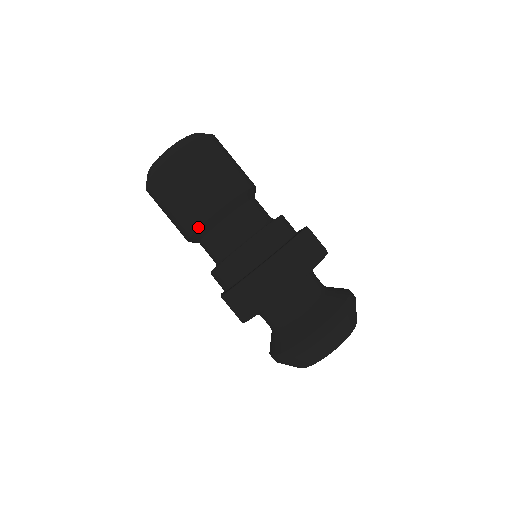
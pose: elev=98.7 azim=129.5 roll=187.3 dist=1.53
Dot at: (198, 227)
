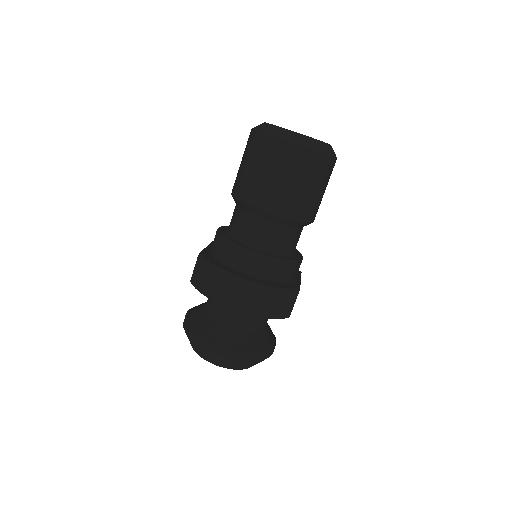
Dot at: (242, 200)
